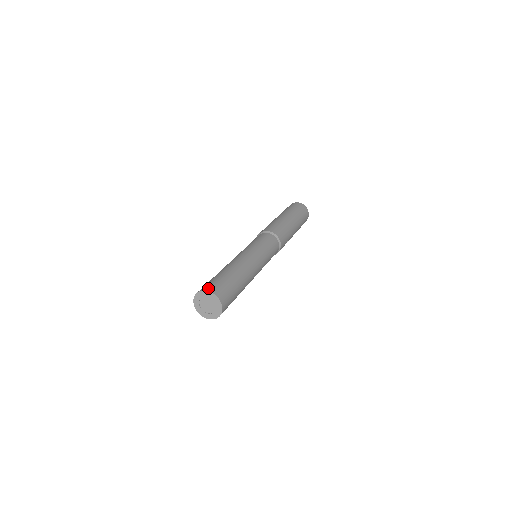
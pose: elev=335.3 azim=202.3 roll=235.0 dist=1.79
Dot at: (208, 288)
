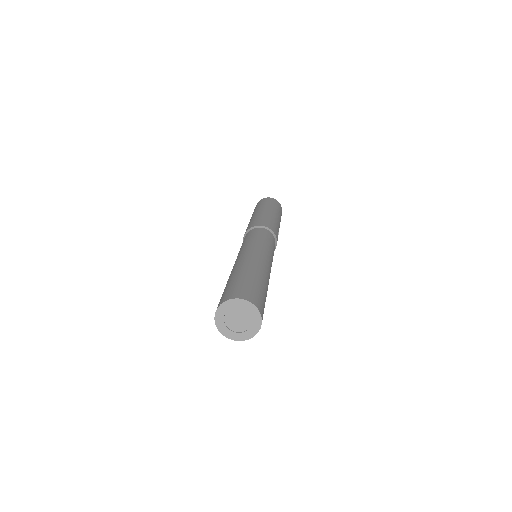
Dot at: (222, 300)
